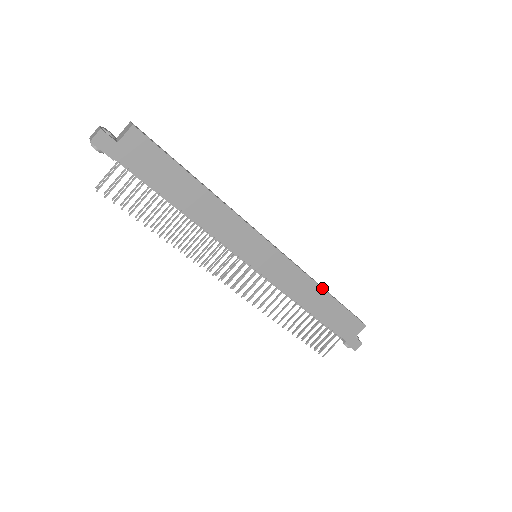
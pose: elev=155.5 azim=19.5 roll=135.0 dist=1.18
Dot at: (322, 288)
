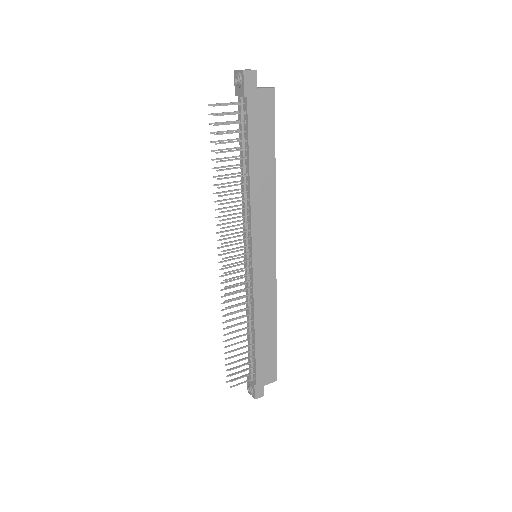
Dot at: (276, 320)
